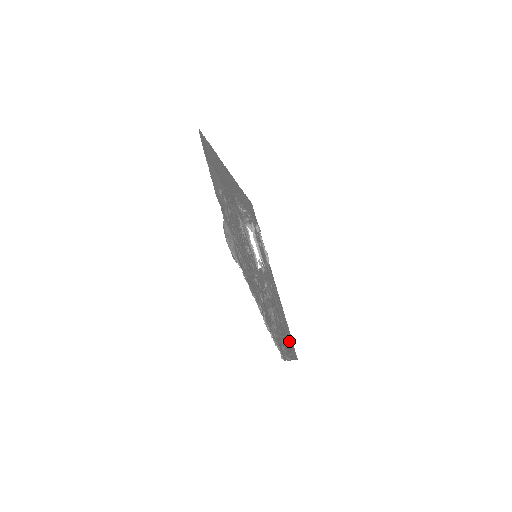
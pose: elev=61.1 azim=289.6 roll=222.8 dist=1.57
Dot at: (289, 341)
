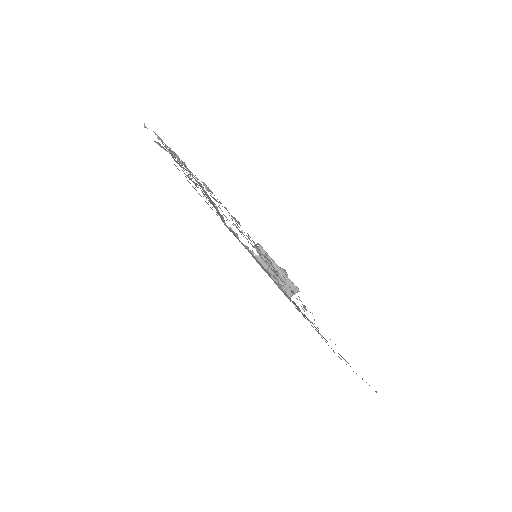
Dot at: occluded
